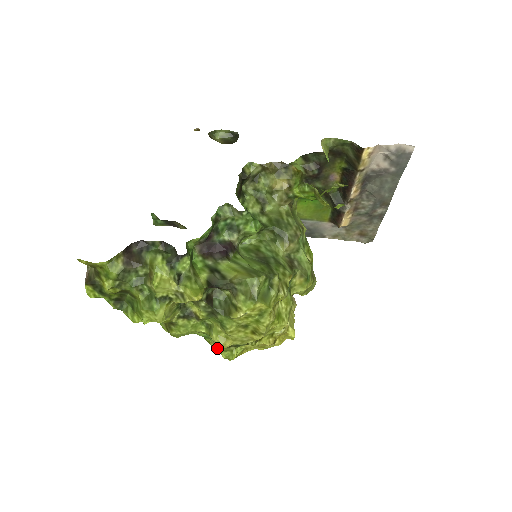
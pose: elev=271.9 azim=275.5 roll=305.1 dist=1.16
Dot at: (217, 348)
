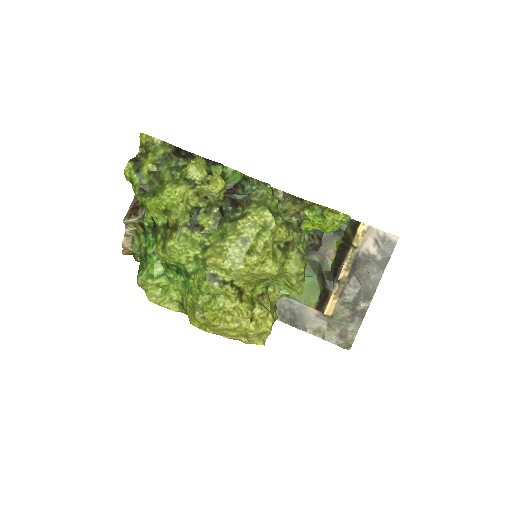
Dot at: (196, 294)
